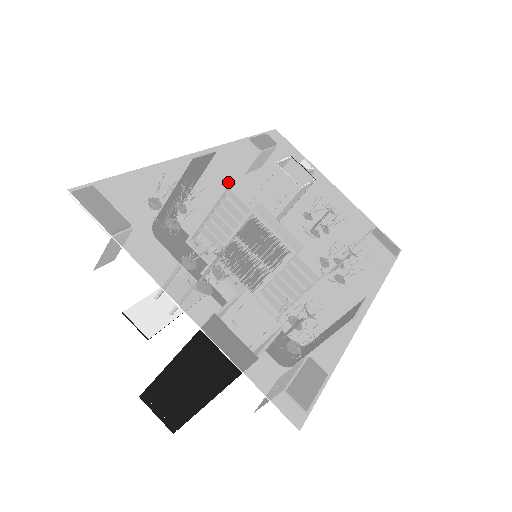
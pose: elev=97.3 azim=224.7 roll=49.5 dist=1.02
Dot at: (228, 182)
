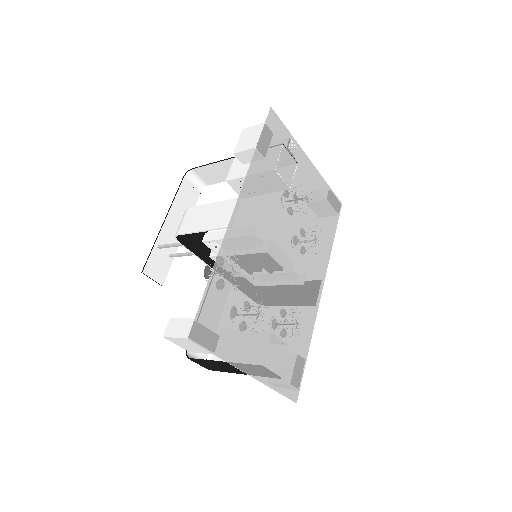
Dot at: (253, 234)
